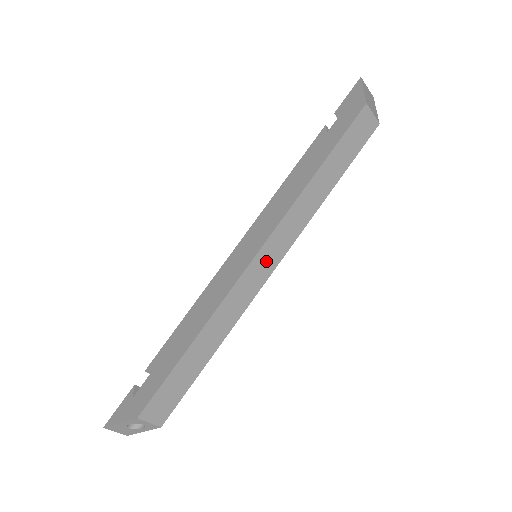
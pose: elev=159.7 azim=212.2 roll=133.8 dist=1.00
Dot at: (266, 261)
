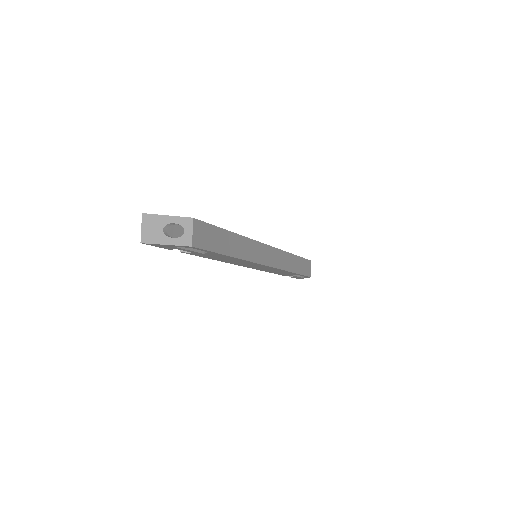
Dot at: (268, 255)
